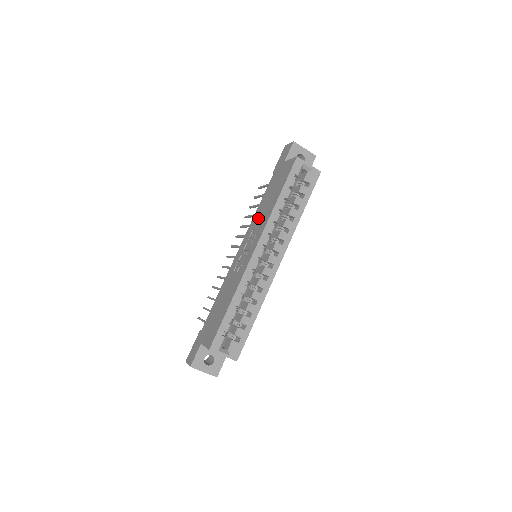
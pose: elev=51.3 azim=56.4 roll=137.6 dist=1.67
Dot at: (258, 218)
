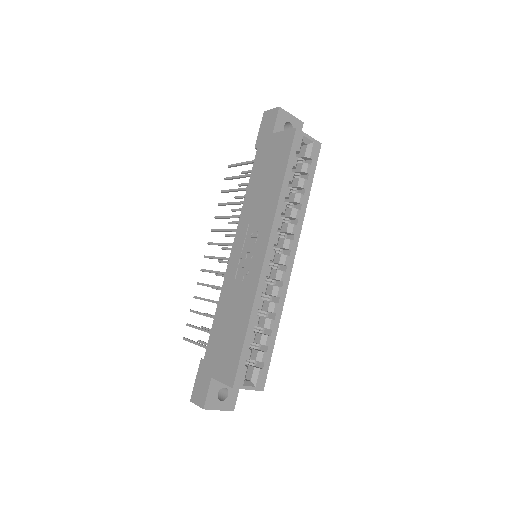
Dot at: (253, 209)
